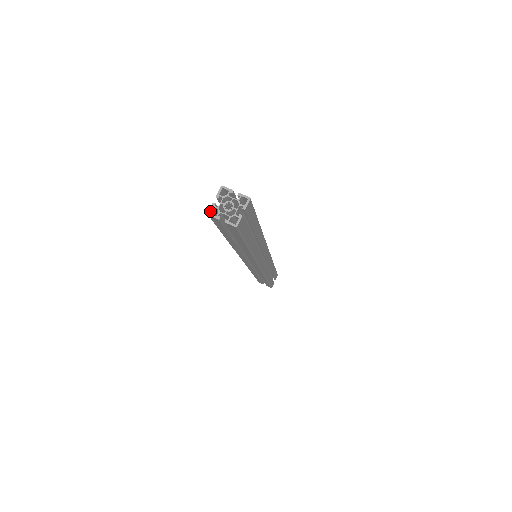
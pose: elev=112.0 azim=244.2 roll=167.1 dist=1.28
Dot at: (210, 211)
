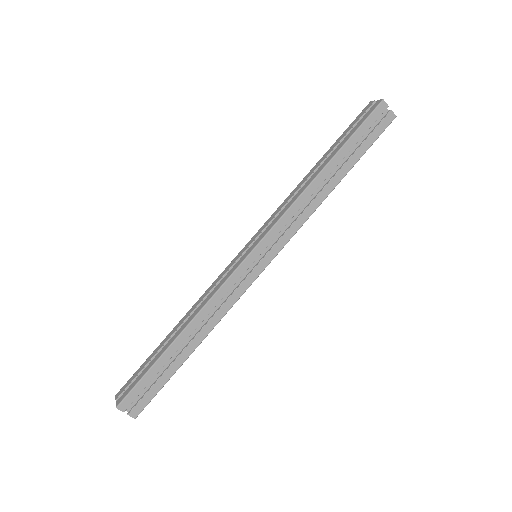
Dot at: (116, 397)
